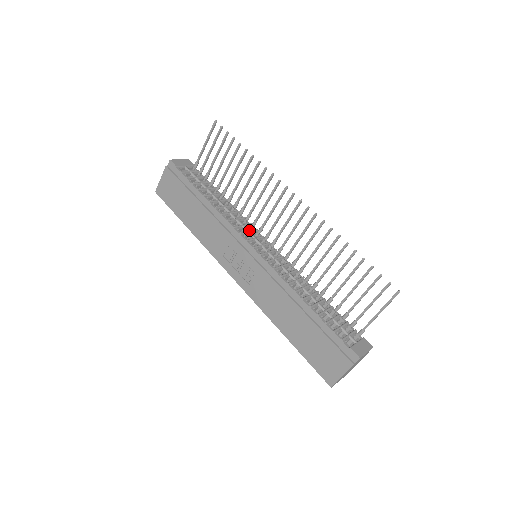
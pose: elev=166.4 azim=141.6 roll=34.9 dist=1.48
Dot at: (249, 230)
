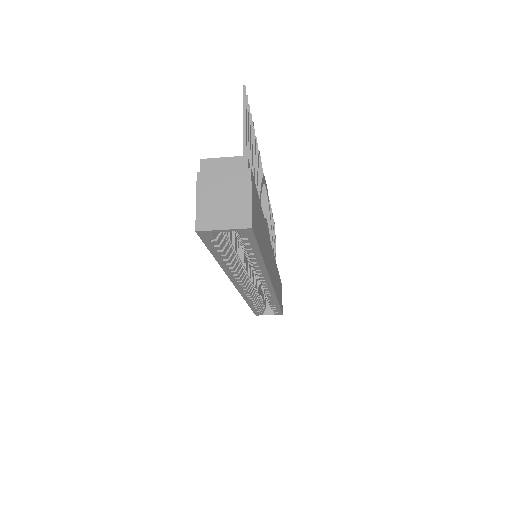
Dot at: occluded
